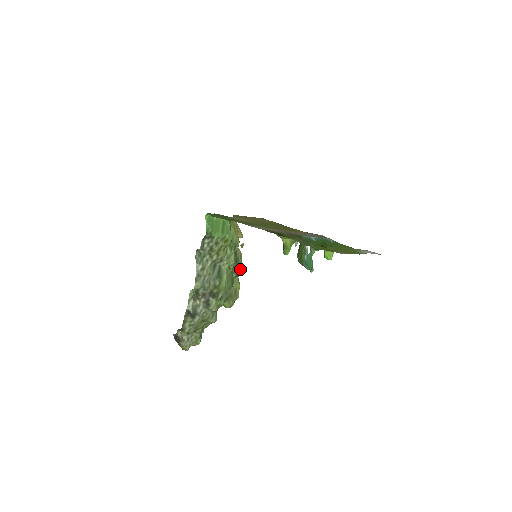
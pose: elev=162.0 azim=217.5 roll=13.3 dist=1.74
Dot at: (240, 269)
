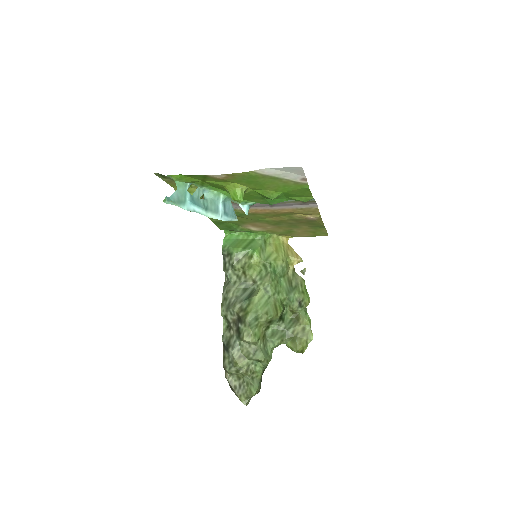
Dot at: (301, 299)
